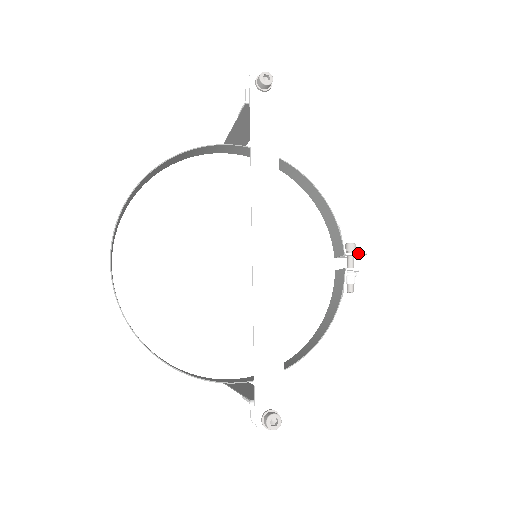
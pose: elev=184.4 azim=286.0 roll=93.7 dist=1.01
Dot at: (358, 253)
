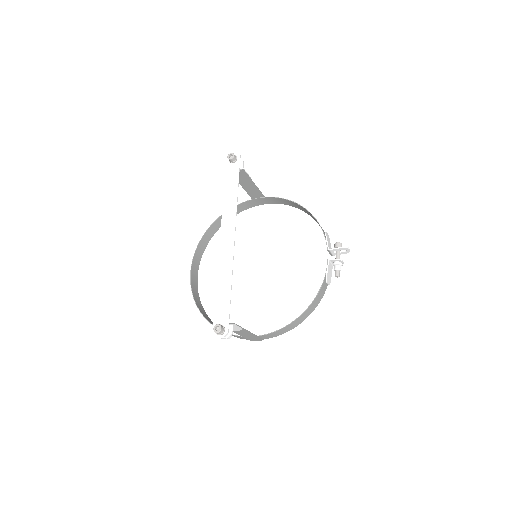
Dot at: (338, 248)
